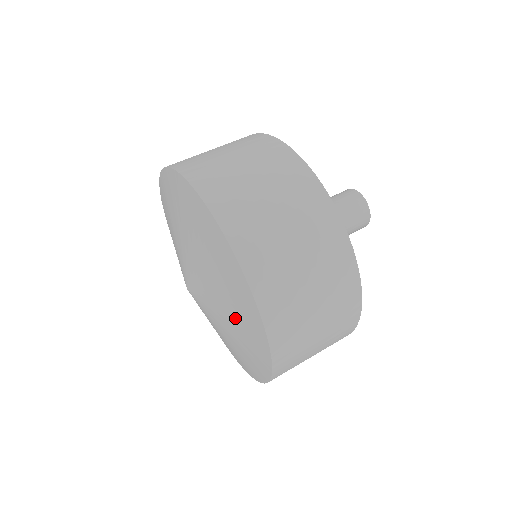
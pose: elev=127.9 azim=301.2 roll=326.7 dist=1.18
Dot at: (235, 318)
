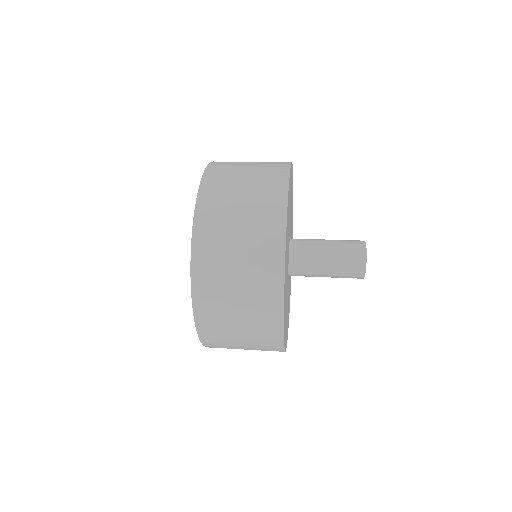
Dot at: occluded
